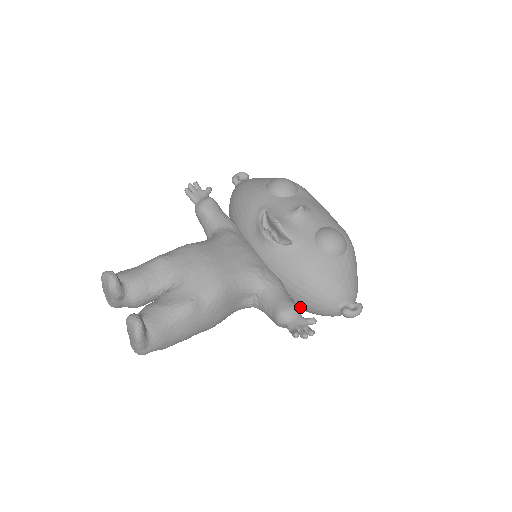
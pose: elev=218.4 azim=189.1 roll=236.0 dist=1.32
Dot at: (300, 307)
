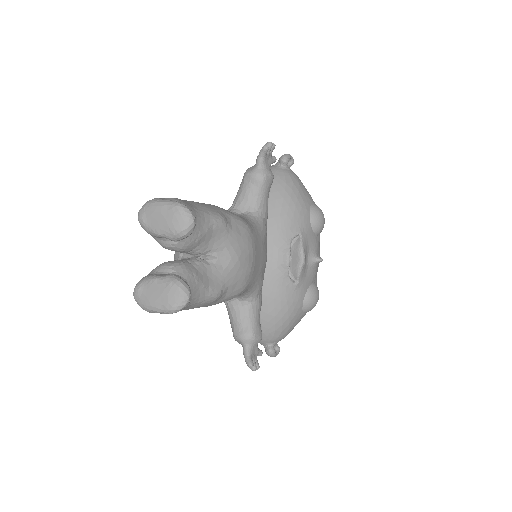
Dot at: occluded
